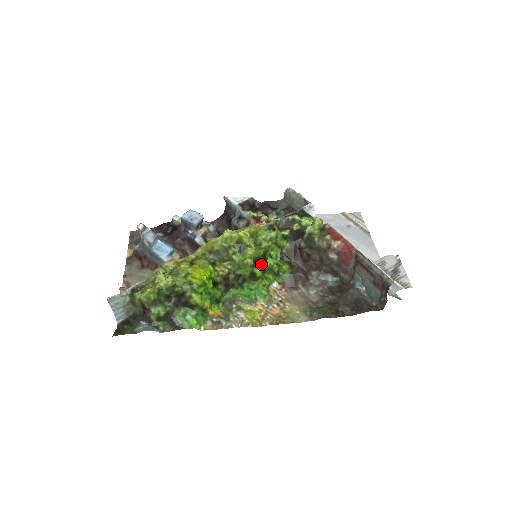
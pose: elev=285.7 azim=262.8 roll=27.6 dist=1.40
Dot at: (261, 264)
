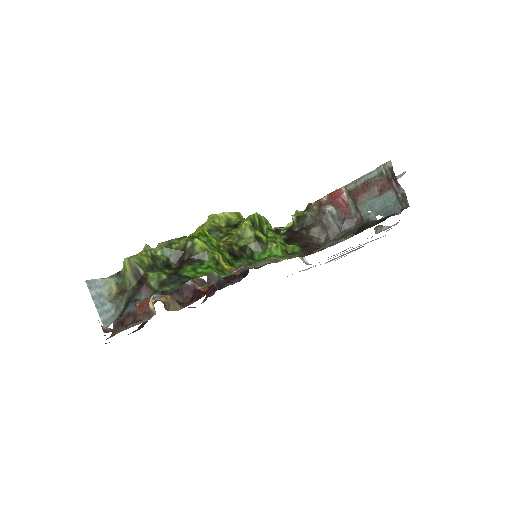
Dot at: occluded
